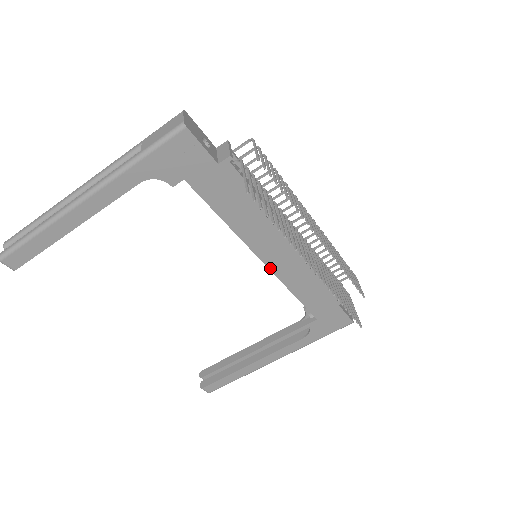
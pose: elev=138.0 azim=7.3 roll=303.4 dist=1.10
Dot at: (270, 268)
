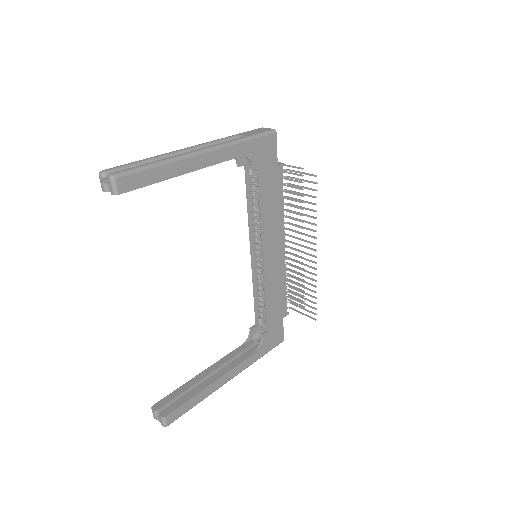
Dot at: (266, 266)
